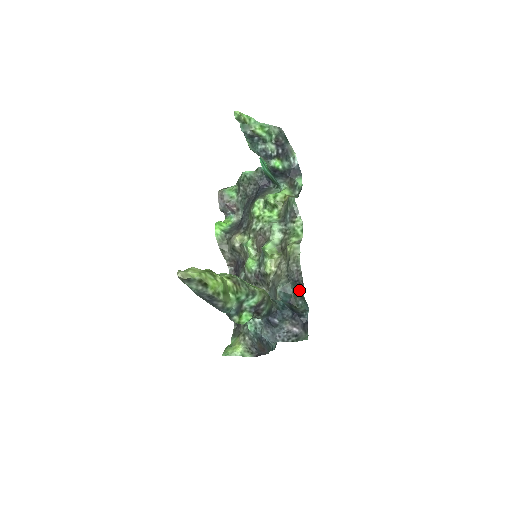
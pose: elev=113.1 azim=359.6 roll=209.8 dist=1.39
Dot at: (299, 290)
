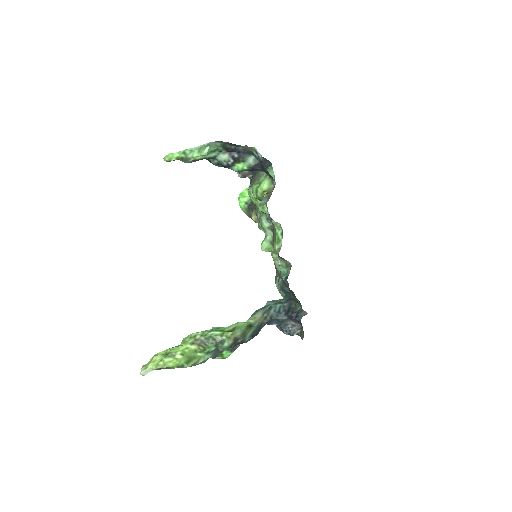
Dot at: (292, 292)
